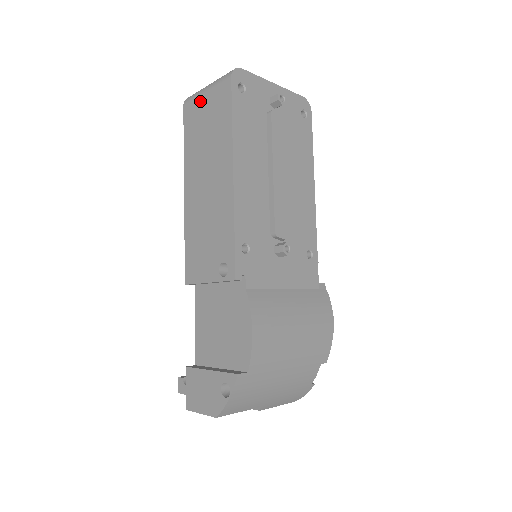
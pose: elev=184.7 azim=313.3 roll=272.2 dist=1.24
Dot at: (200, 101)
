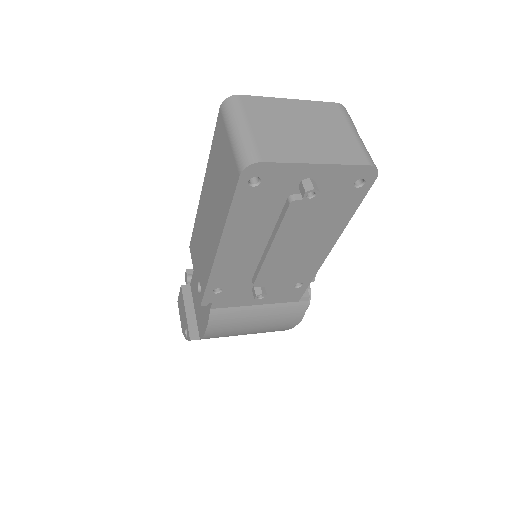
Dot at: (225, 137)
